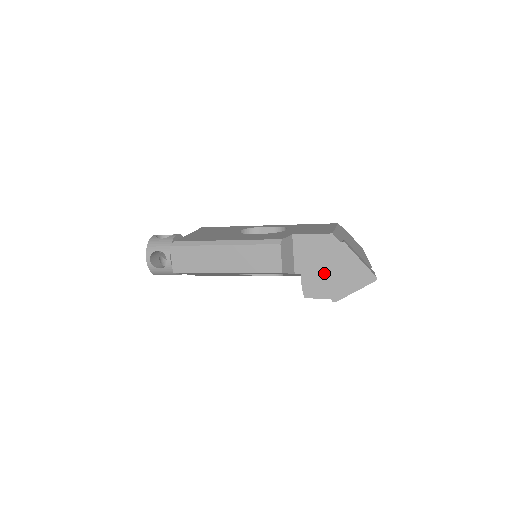
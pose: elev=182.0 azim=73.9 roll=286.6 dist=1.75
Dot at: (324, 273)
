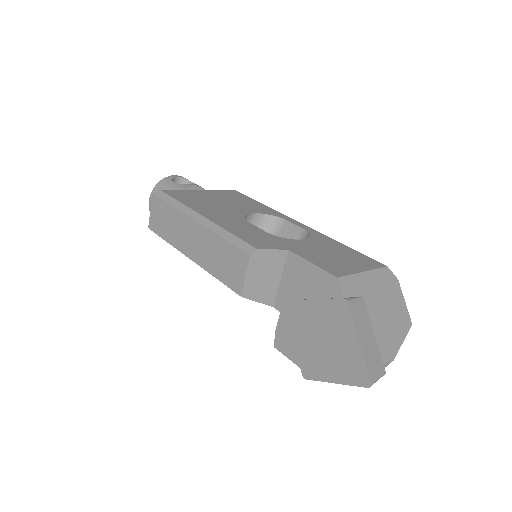
Dot at: (306, 329)
